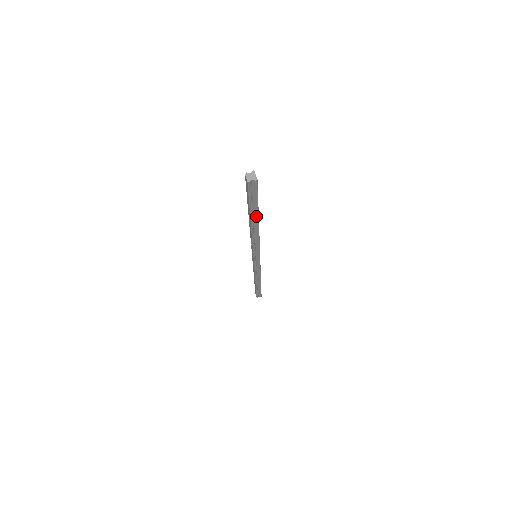
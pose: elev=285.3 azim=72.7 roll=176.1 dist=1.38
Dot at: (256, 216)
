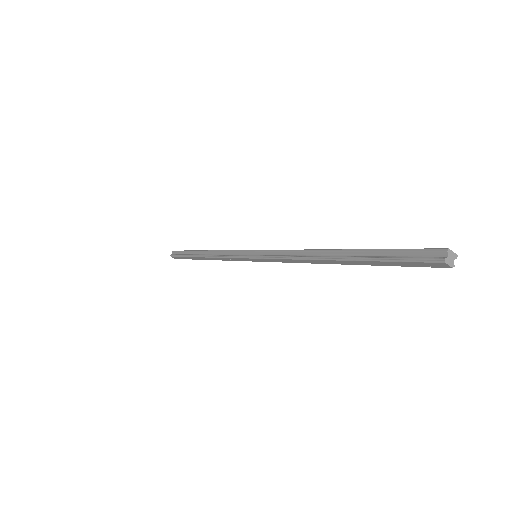
Dot at: occluded
